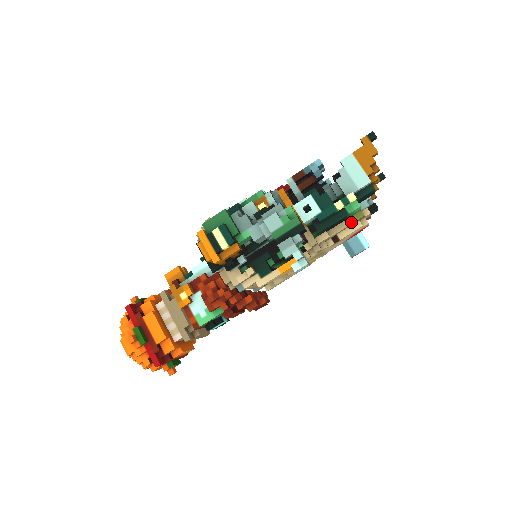
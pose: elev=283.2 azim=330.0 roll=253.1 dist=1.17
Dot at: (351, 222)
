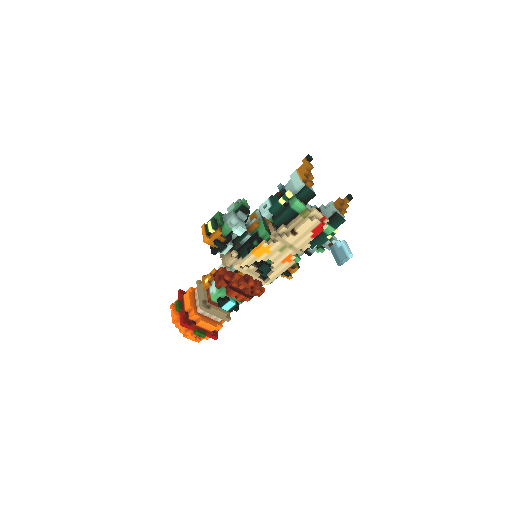
Dot at: (300, 216)
